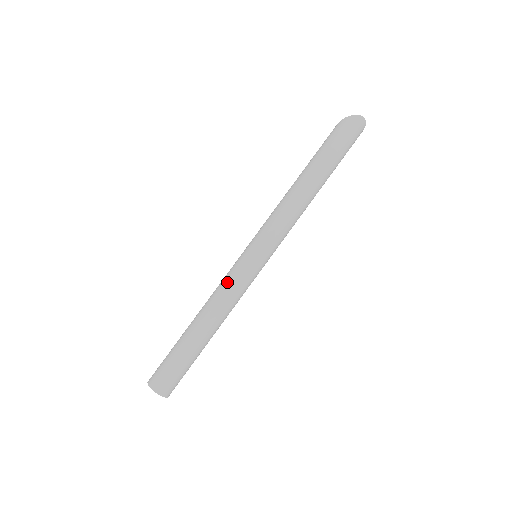
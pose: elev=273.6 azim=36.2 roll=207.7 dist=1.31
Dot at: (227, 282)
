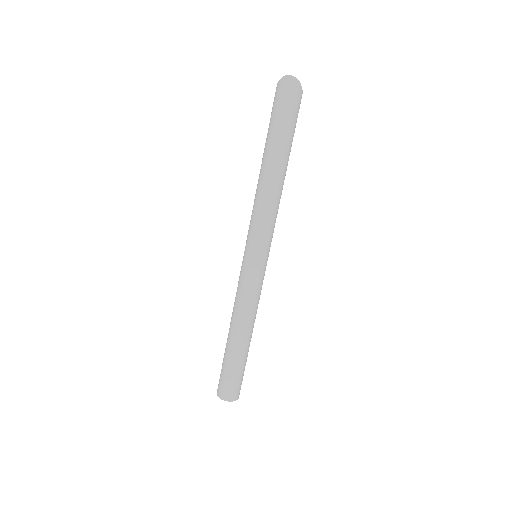
Dot at: (237, 289)
